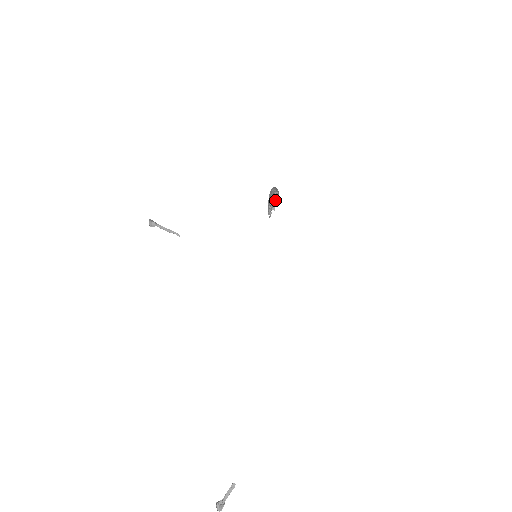
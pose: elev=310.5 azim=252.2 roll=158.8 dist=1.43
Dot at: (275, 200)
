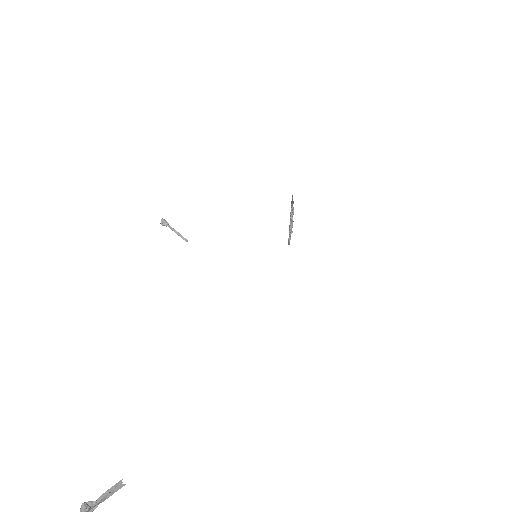
Dot at: (291, 214)
